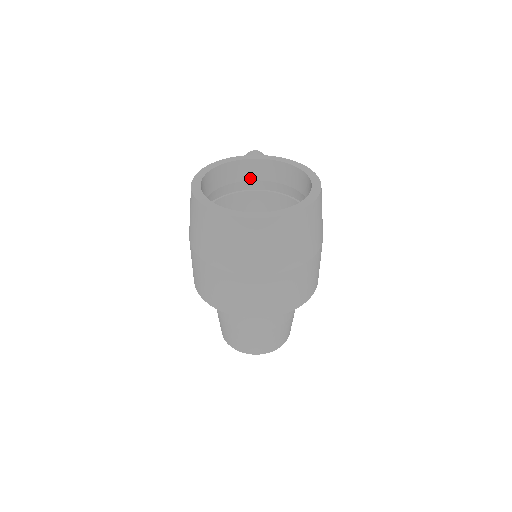
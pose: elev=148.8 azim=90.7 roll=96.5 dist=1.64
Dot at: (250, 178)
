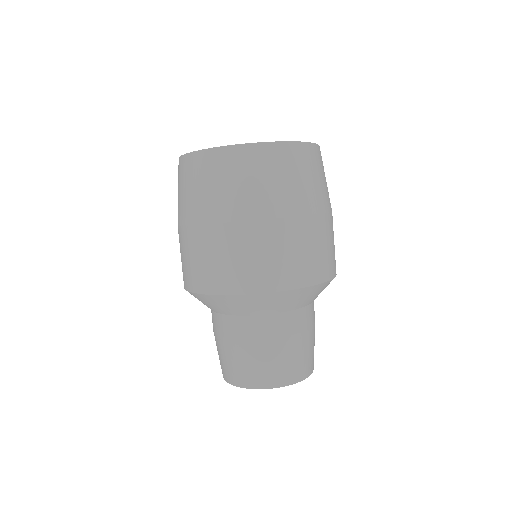
Dot at: occluded
